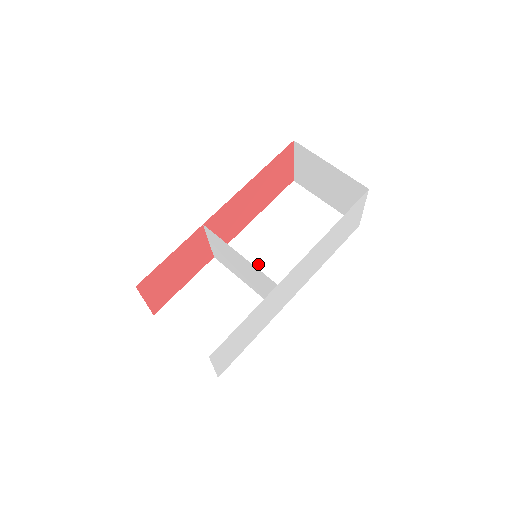
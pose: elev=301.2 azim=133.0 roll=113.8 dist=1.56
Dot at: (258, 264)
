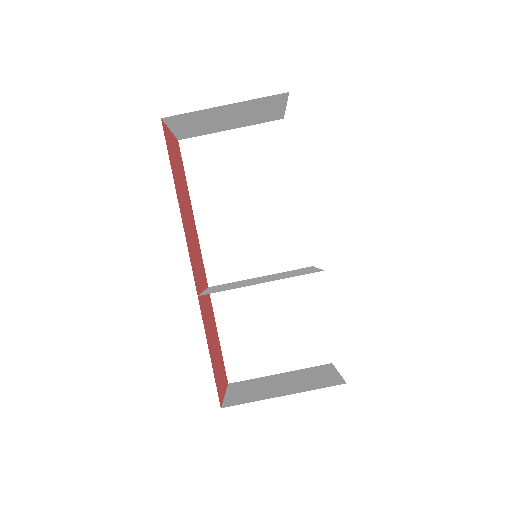
Dot at: (249, 250)
